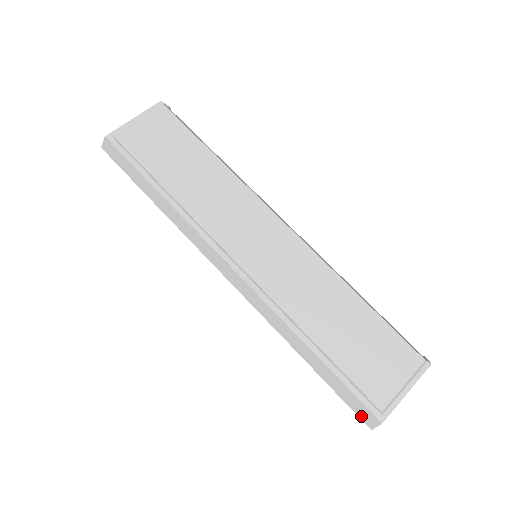
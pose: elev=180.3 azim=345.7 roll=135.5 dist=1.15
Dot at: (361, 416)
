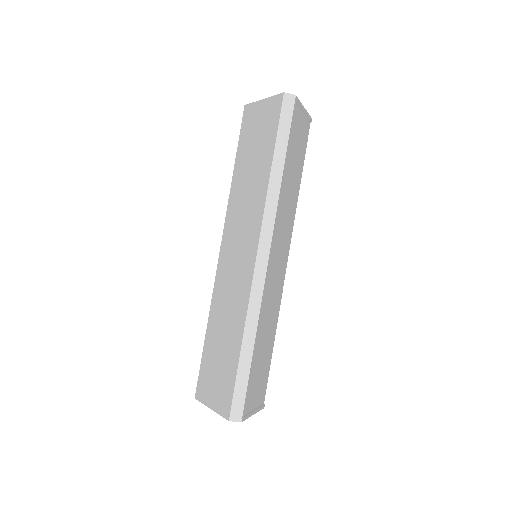
Dot at: (233, 408)
